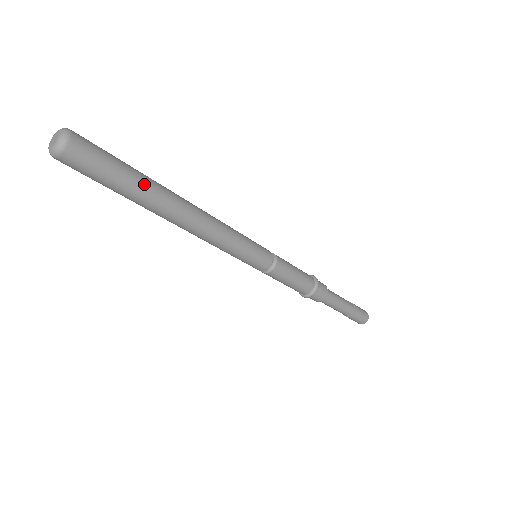
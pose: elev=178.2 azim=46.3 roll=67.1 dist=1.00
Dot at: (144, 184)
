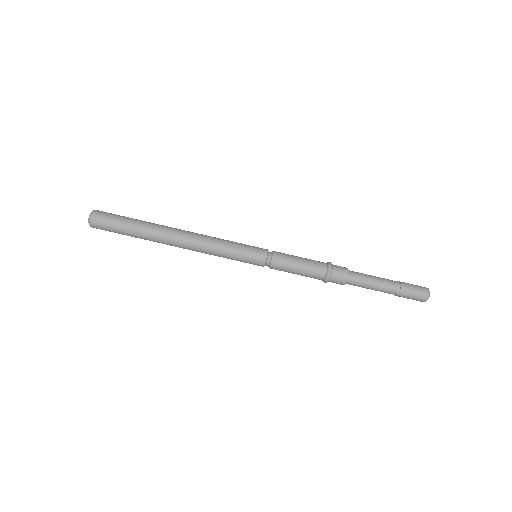
Dot at: (143, 223)
